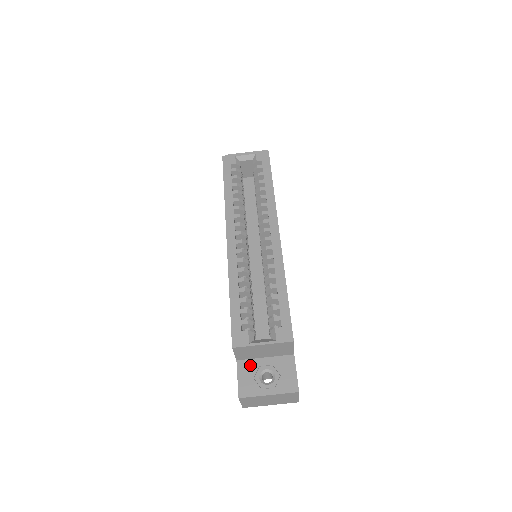
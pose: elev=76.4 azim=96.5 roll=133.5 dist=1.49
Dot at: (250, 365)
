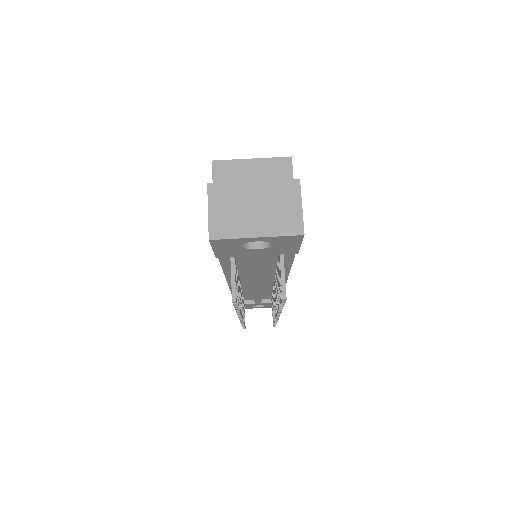
Dot at: occluded
